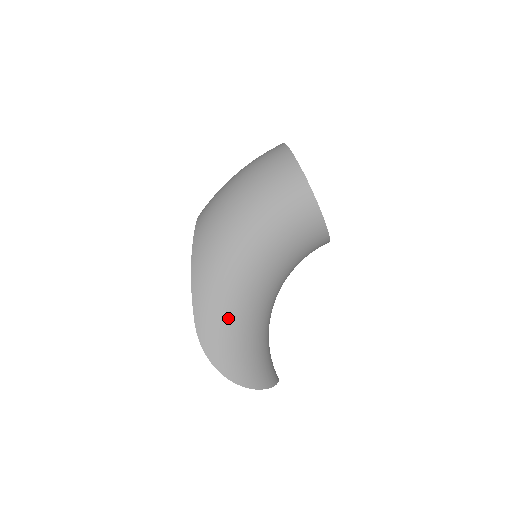
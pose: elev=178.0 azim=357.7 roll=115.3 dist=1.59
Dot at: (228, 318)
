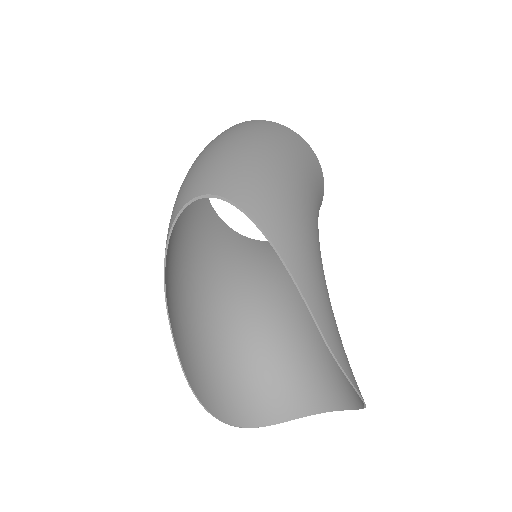
Dot at: occluded
